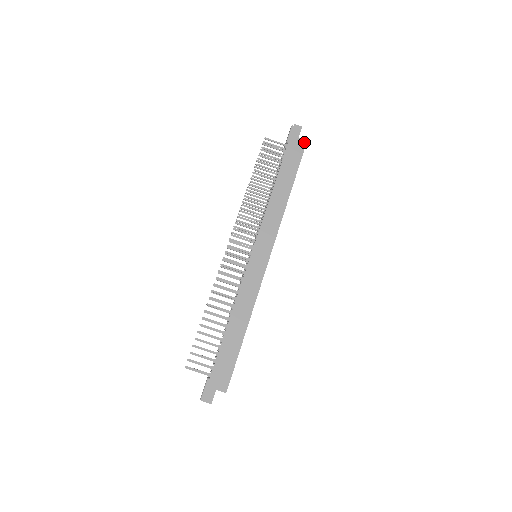
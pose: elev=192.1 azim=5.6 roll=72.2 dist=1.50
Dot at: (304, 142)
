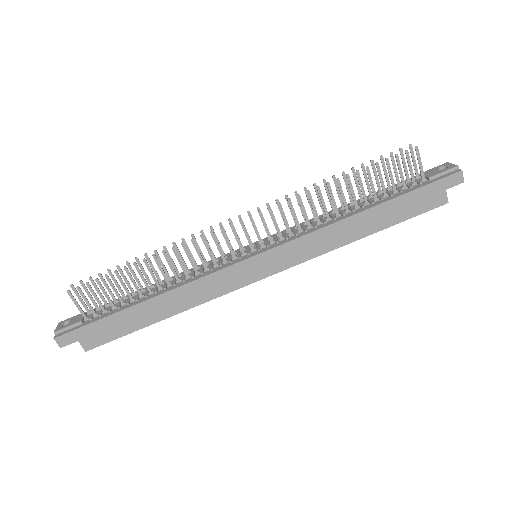
Dot at: (444, 201)
